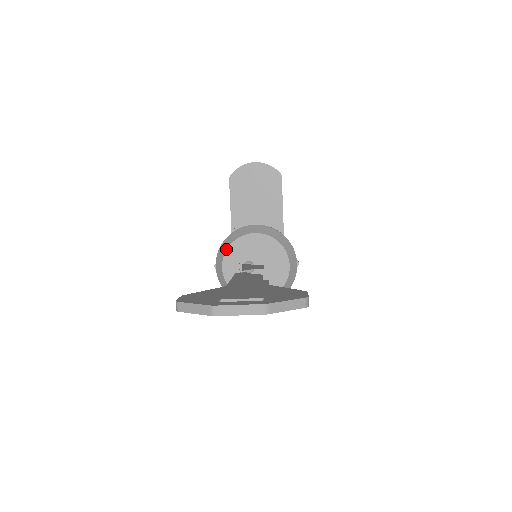
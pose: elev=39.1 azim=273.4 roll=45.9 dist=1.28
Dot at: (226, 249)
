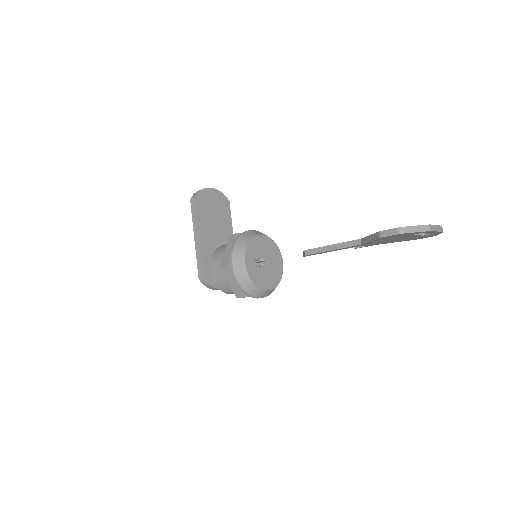
Dot at: (246, 247)
